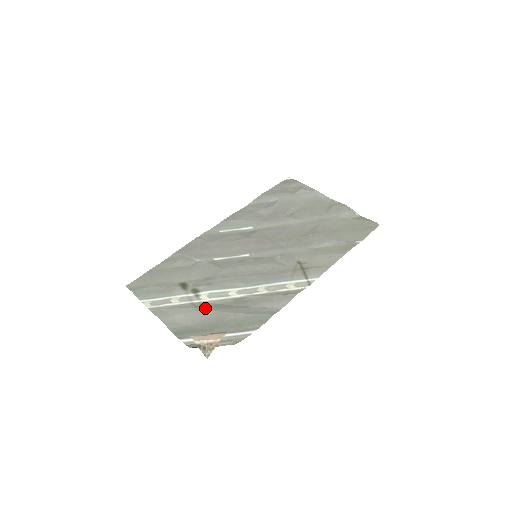
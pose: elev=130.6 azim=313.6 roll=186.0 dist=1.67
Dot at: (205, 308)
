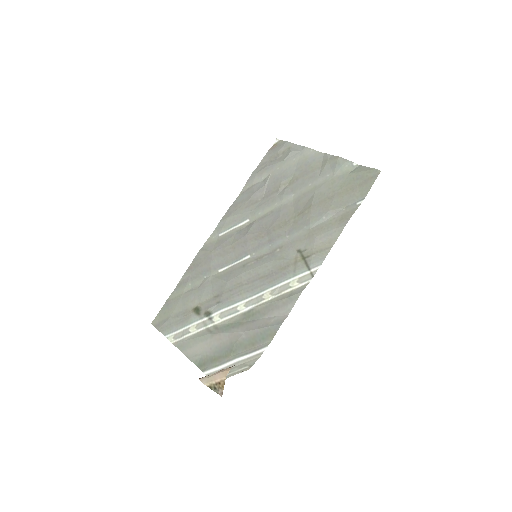
Dot at: (218, 332)
